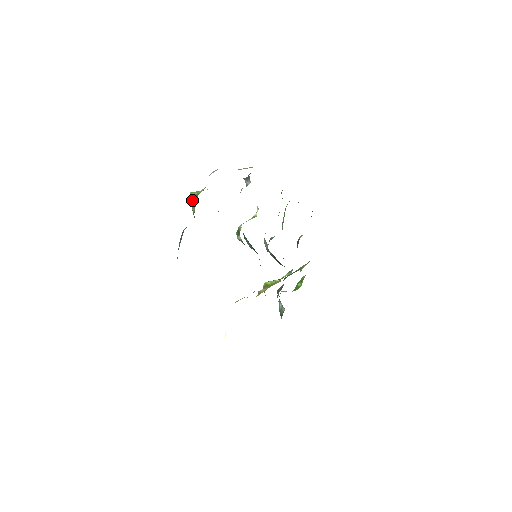
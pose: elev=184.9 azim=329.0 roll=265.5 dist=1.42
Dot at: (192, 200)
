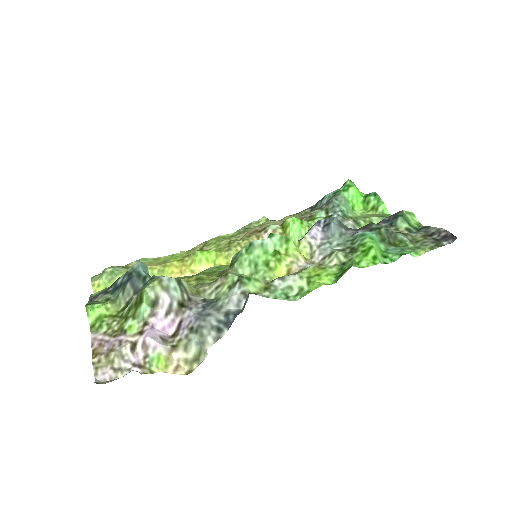
Dot at: (138, 297)
